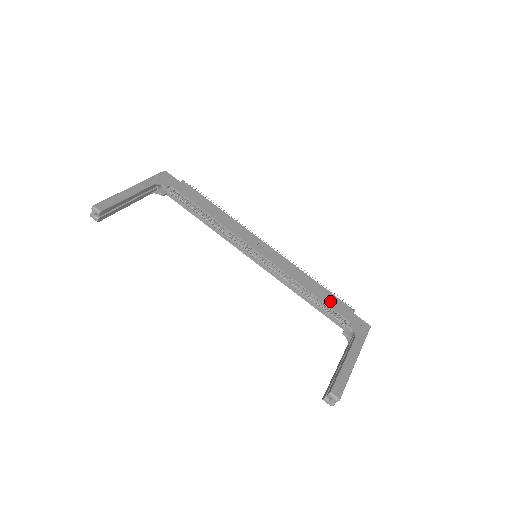
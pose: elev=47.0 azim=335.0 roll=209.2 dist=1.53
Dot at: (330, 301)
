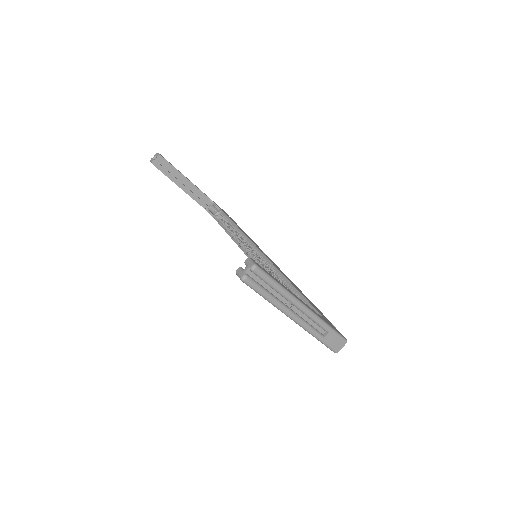
Dot at: (309, 301)
